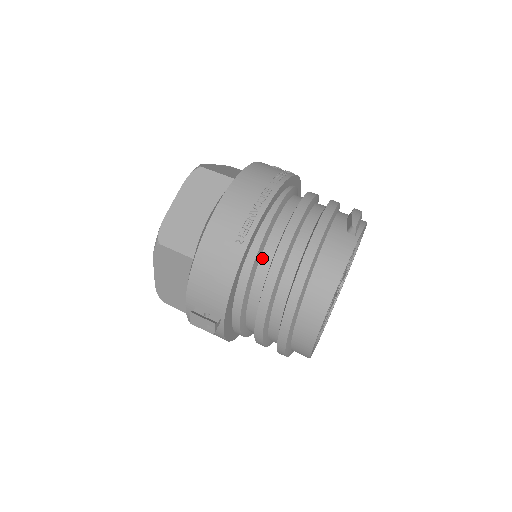
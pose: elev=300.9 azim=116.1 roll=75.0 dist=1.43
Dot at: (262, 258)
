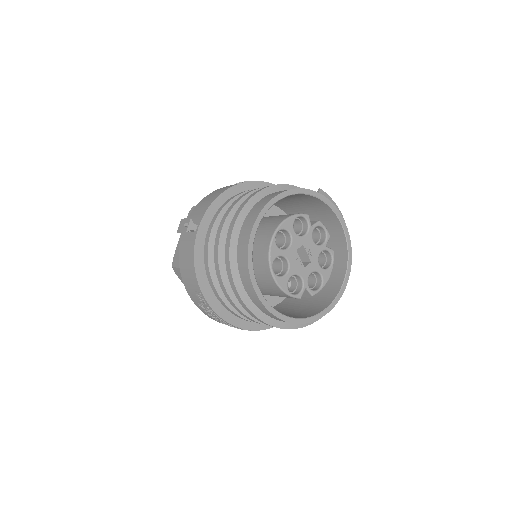
Dot at: occluded
